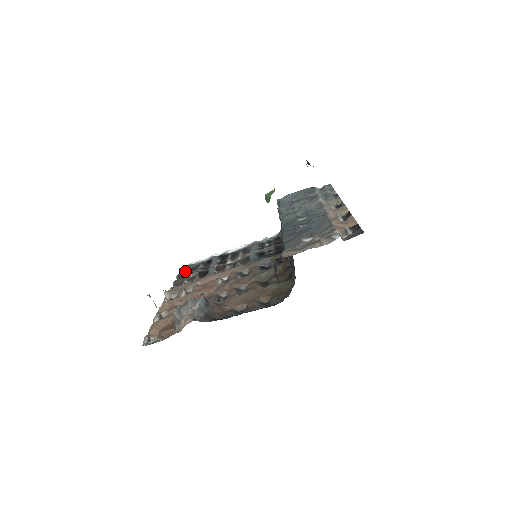
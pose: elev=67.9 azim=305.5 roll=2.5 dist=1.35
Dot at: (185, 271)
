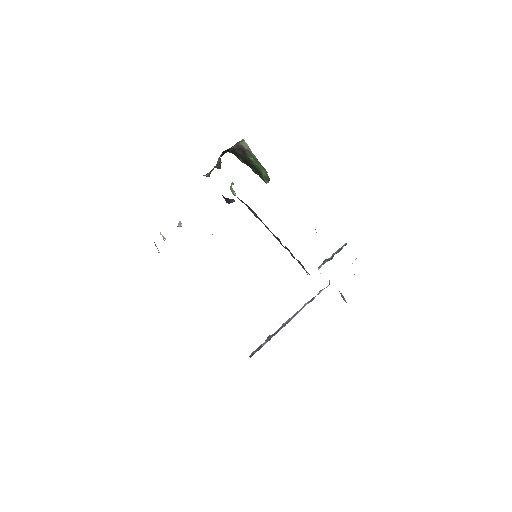
Dot at: occluded
